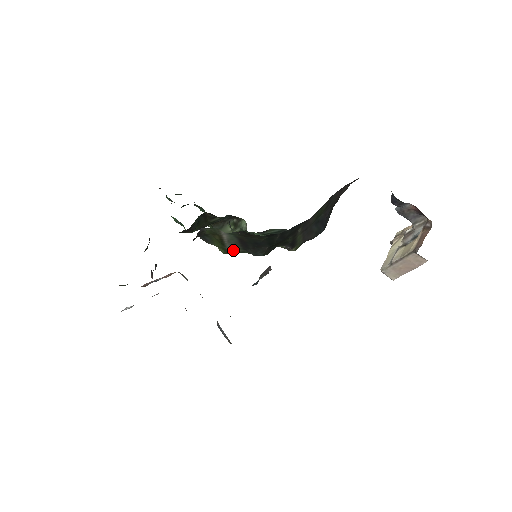
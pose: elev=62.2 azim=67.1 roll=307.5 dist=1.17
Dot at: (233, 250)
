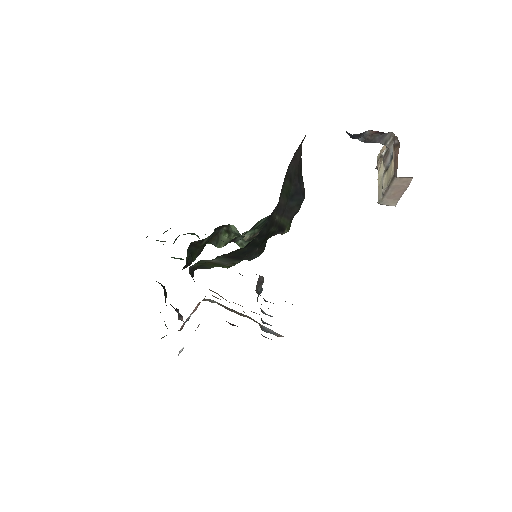
Dot at: (232, 264)
